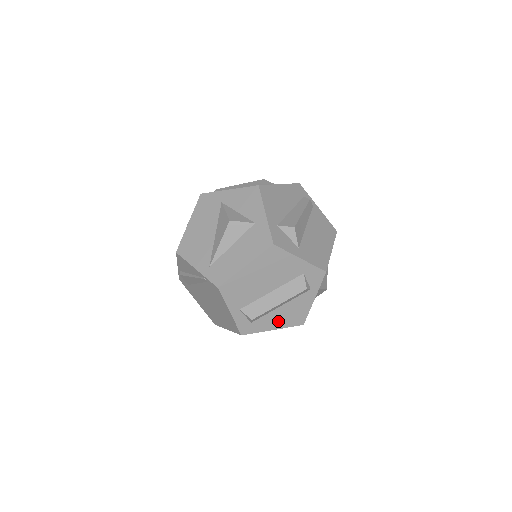
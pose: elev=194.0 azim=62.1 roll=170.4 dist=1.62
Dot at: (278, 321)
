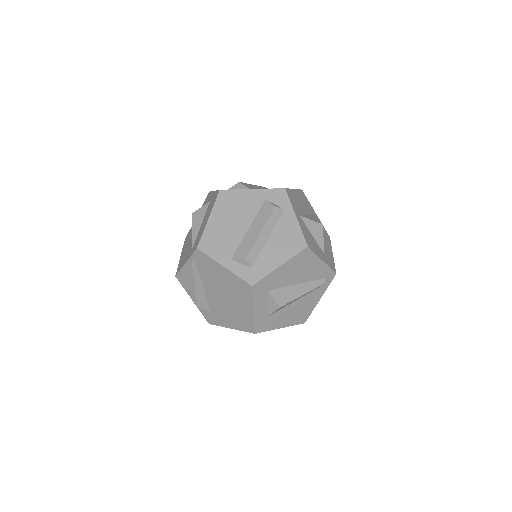
Dot at: (278, 254)
